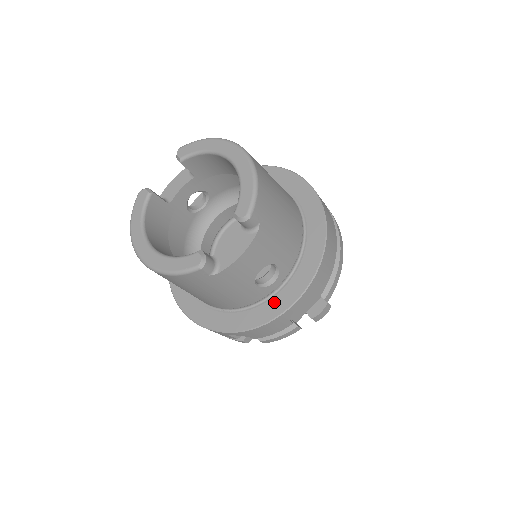
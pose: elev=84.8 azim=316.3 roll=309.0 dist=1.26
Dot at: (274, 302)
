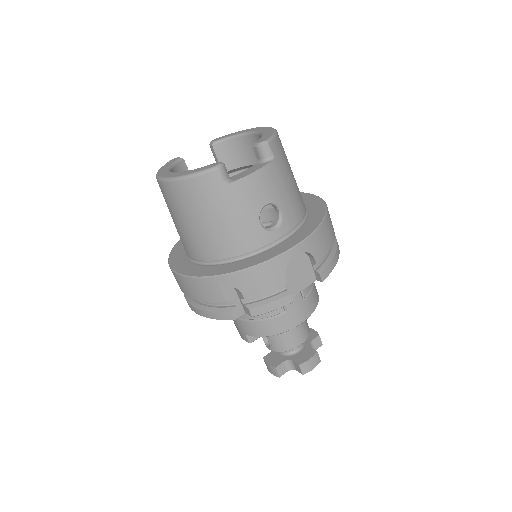
Dot at: (273, 250)
